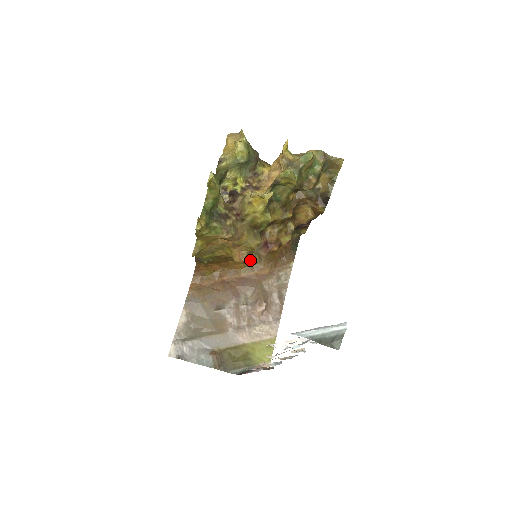
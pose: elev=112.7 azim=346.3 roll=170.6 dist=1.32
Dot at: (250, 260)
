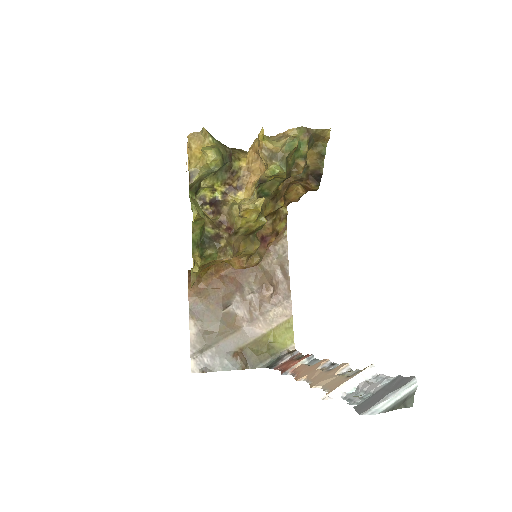
Dot at: (252, 264)
